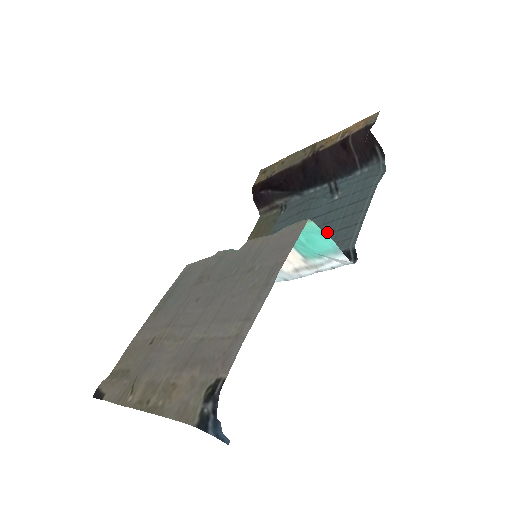
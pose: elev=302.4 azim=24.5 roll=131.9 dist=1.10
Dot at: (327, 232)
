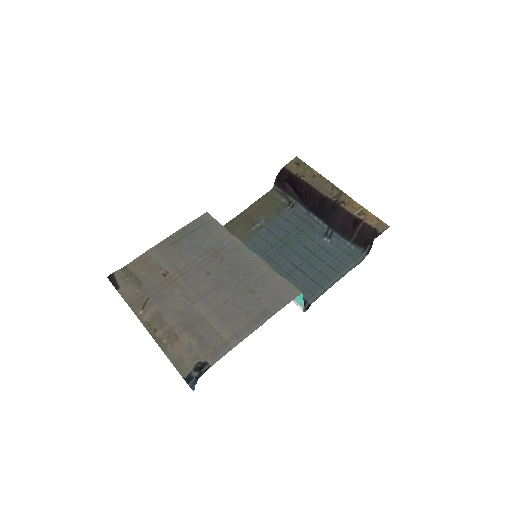
Dot at: (304, 271)
